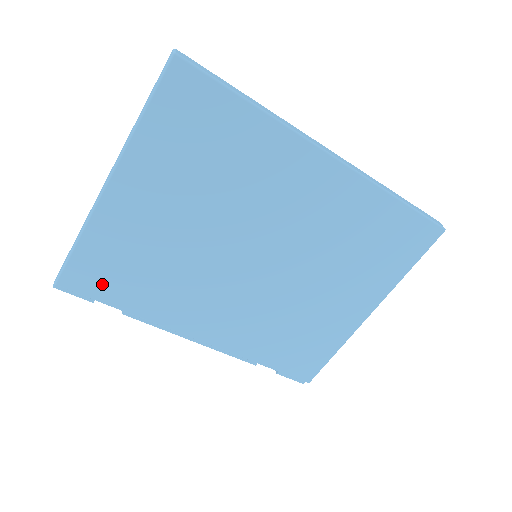
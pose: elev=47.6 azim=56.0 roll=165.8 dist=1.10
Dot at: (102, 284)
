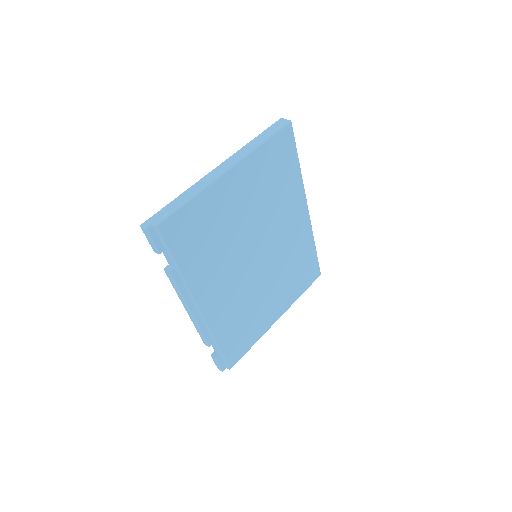
Dot at: (181, 239)
